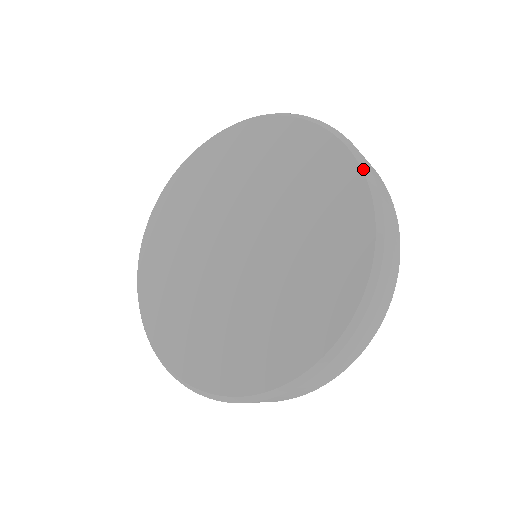
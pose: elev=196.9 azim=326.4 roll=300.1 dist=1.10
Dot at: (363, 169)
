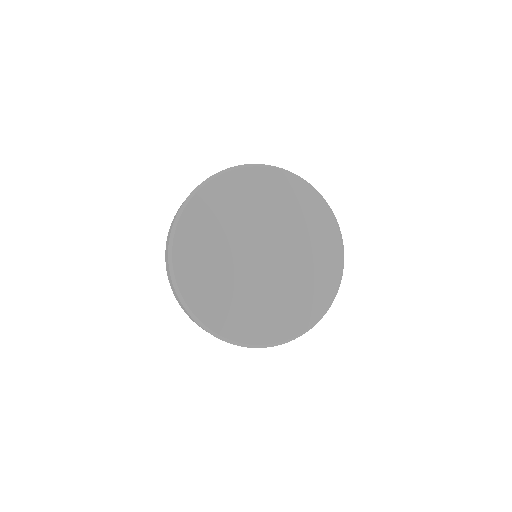
Dot at: (337, 289)
